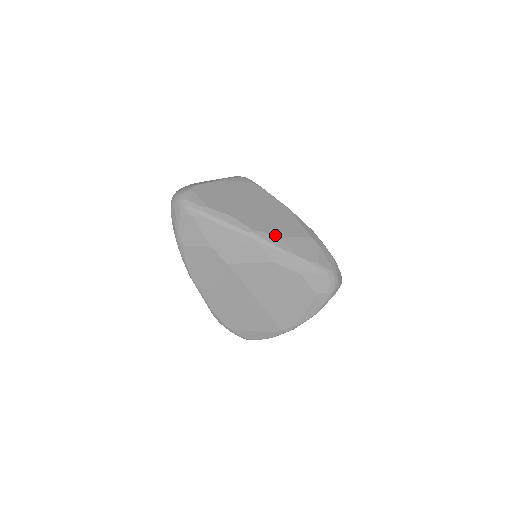
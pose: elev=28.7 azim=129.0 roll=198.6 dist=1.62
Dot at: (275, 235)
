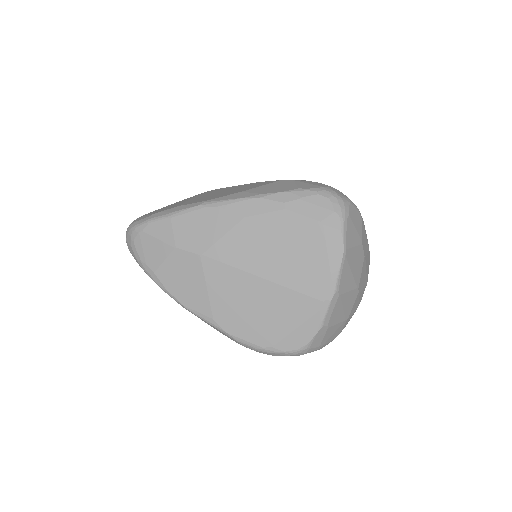
Dot at: (233, 194)
